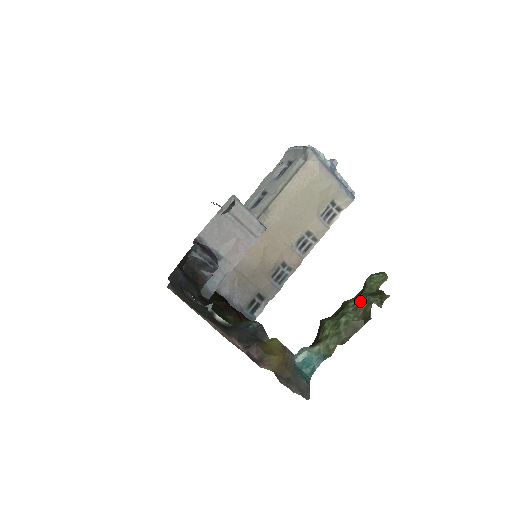
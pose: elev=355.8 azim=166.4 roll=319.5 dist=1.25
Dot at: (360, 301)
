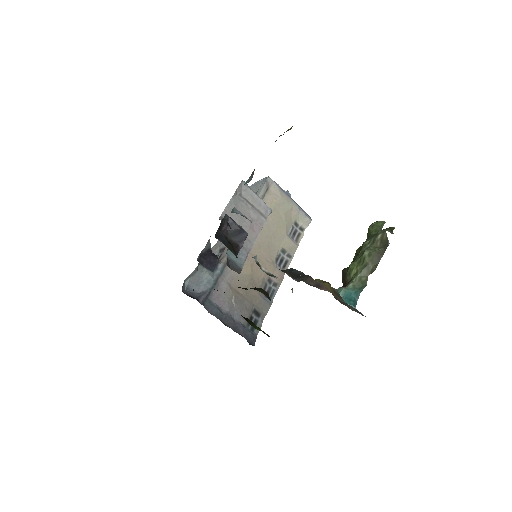
Dot at: (374, 236)
